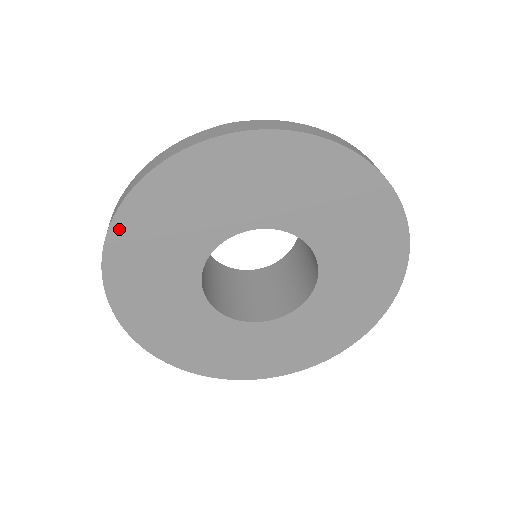
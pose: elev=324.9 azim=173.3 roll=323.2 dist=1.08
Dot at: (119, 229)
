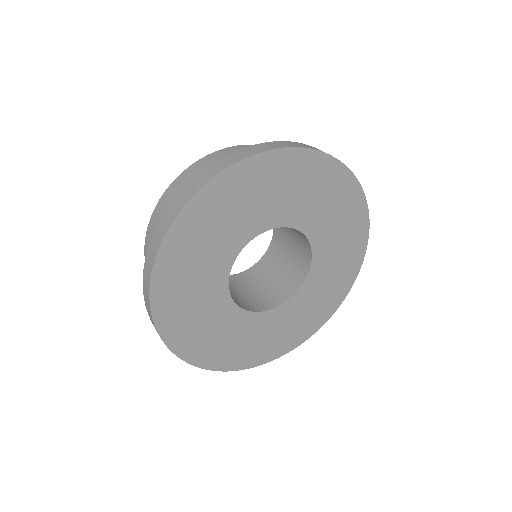
Dot at: (162, 323)
